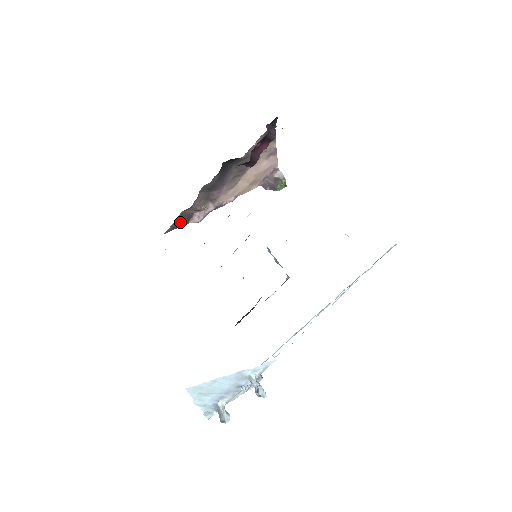
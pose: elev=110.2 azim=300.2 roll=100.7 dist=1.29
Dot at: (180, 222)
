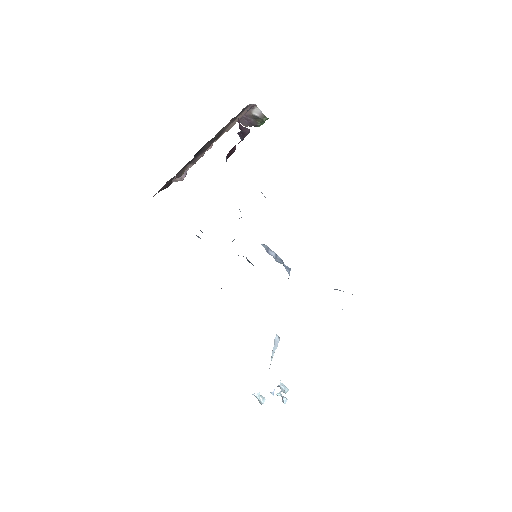
Dot at: (163, 188)
